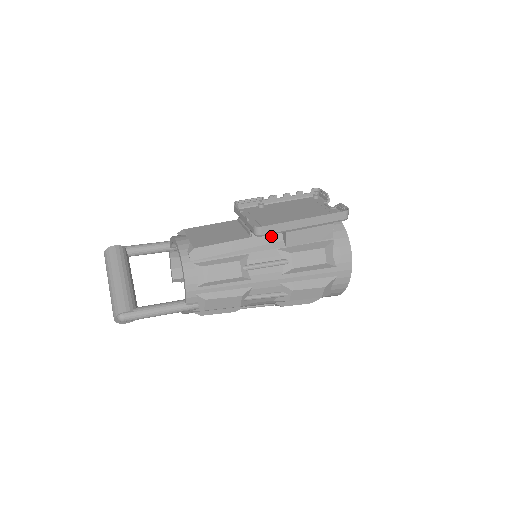
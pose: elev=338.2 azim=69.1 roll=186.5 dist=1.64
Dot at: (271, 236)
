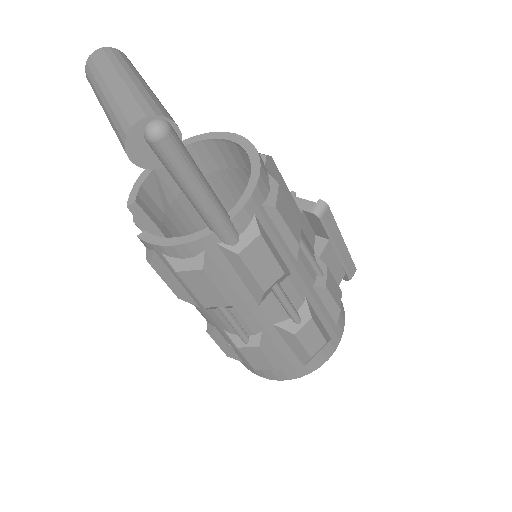
Dot at: (310, 233)
